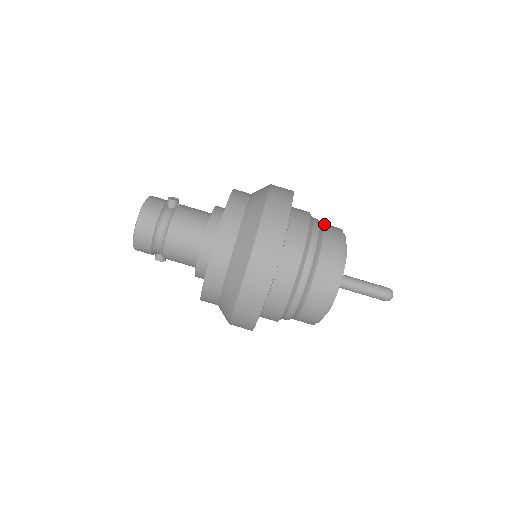
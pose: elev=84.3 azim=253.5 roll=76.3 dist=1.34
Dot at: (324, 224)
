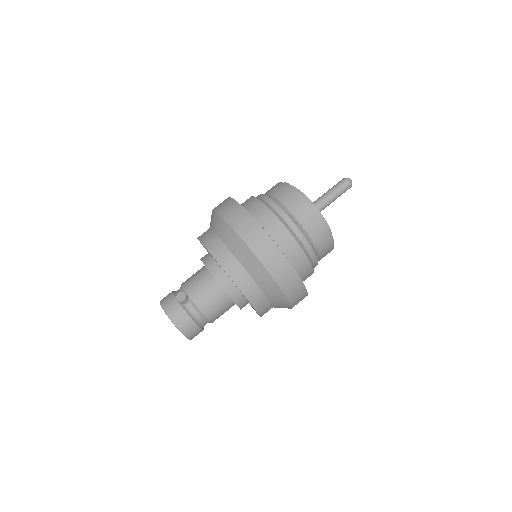
Dot at: (282, 202)
